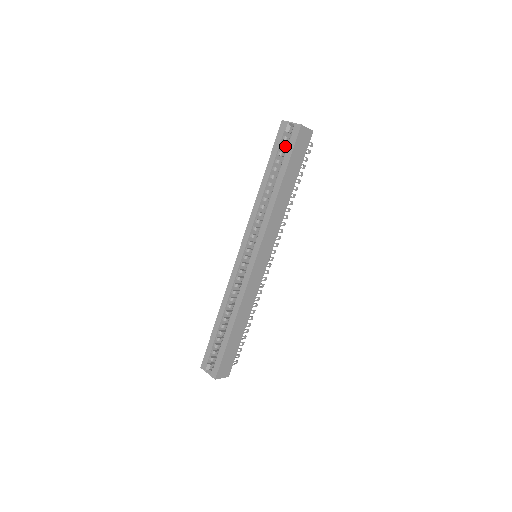
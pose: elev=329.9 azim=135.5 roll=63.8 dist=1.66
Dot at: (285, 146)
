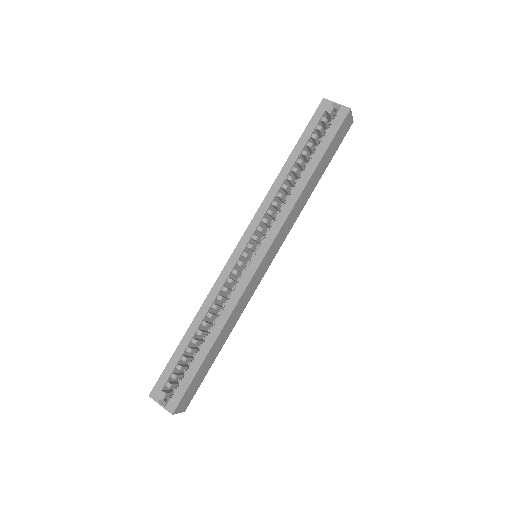
Dot at: (321, 129)
